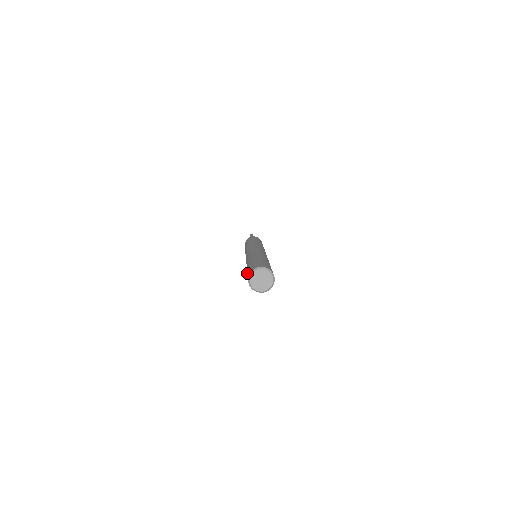
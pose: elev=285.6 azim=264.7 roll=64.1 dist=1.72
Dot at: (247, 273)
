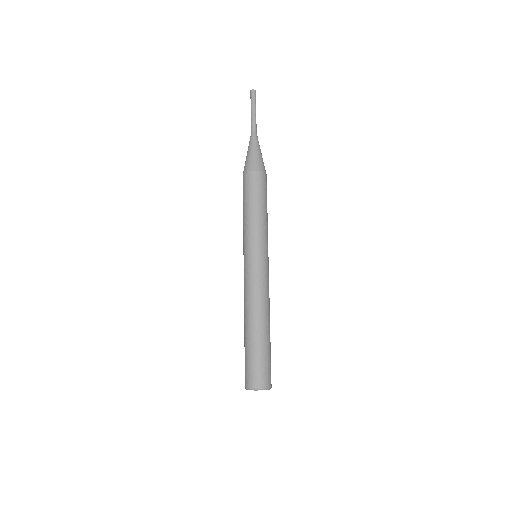
Dot at: occluded
